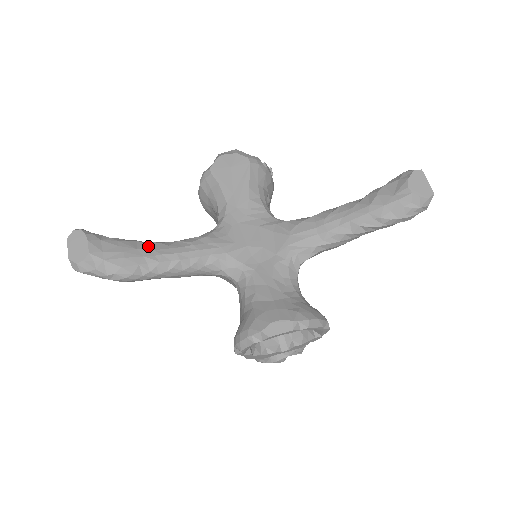
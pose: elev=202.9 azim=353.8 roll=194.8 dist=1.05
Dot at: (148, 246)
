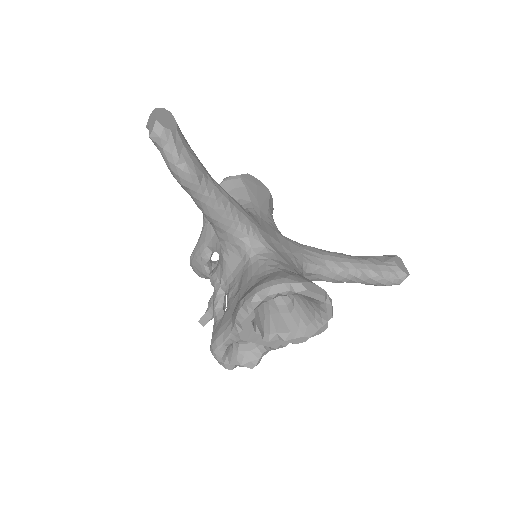
Dot at: (207, 171)
